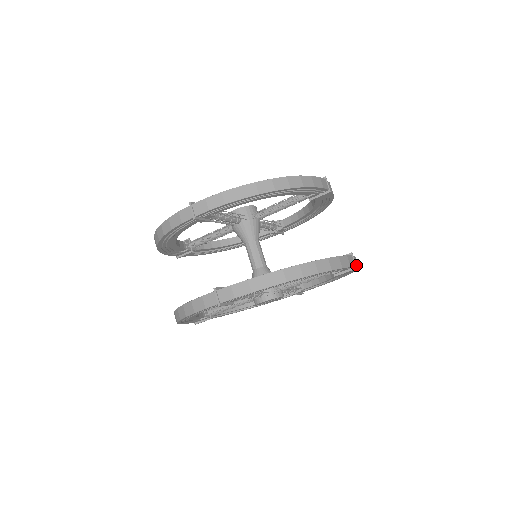
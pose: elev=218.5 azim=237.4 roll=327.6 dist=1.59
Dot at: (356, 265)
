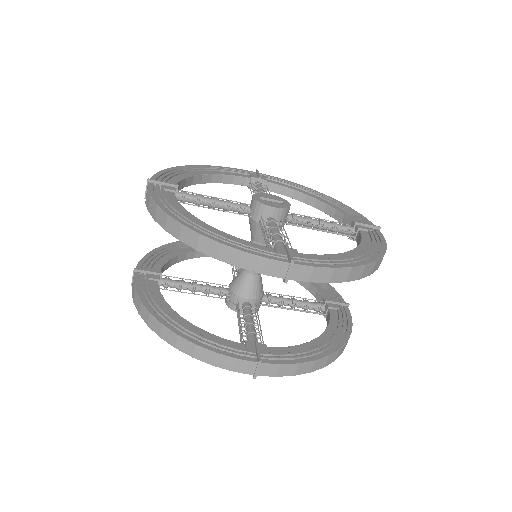
Dot at: occluded
